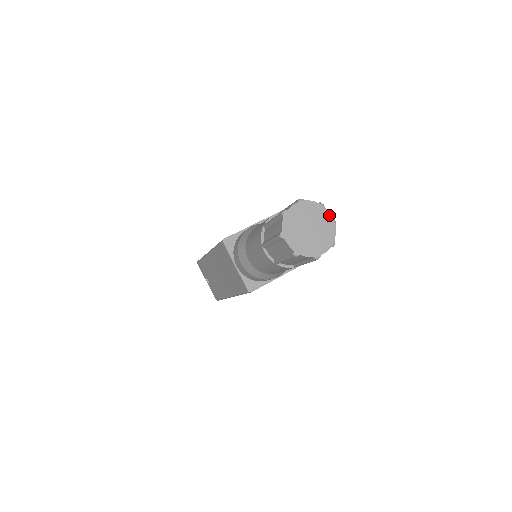
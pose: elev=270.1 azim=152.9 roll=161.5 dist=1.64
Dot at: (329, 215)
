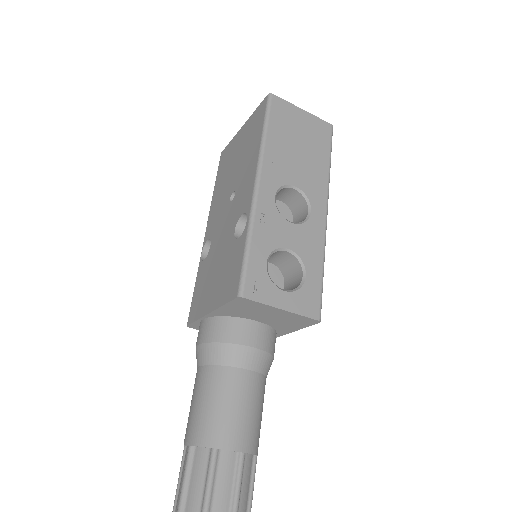
Dot at: out of frame
